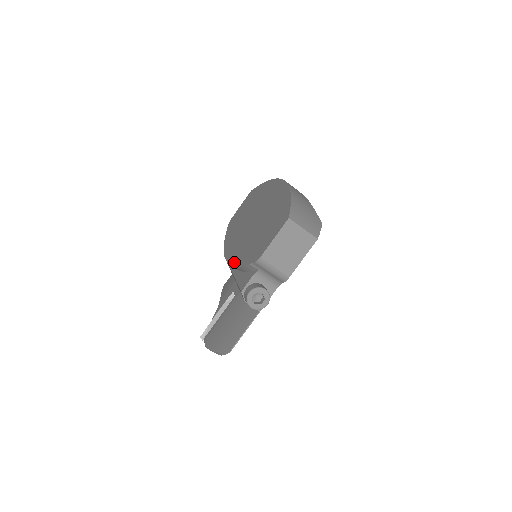
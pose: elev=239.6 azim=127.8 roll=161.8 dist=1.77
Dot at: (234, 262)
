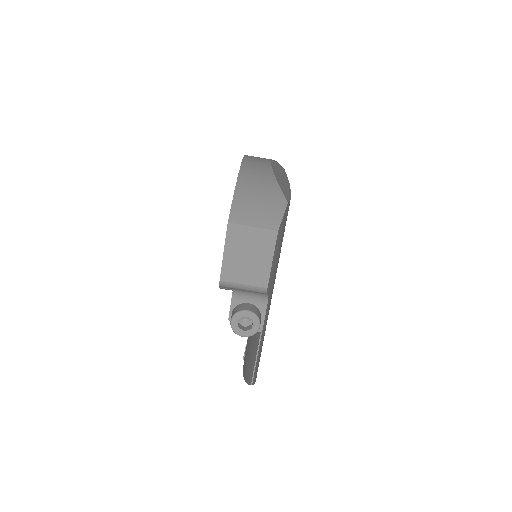
Dot at: occluded
